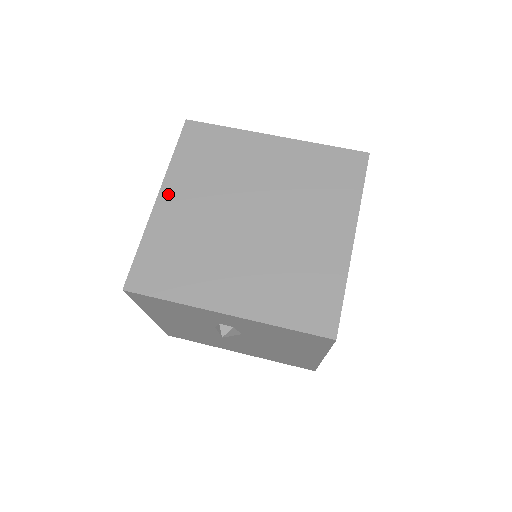
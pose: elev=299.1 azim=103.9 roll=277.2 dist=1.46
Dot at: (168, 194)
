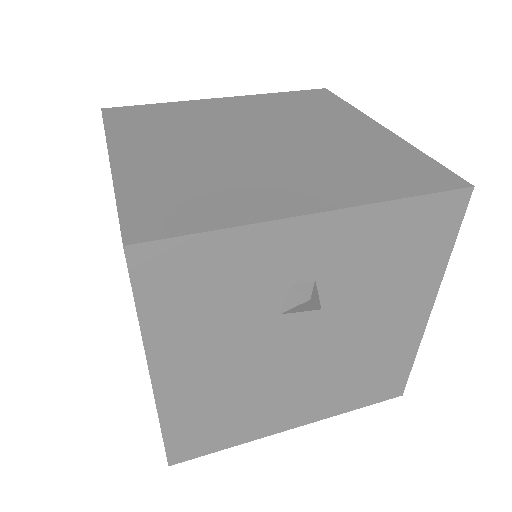
Dot at: (124, 153)
